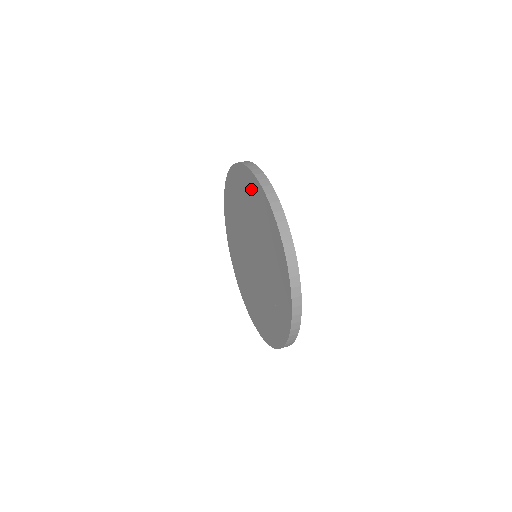
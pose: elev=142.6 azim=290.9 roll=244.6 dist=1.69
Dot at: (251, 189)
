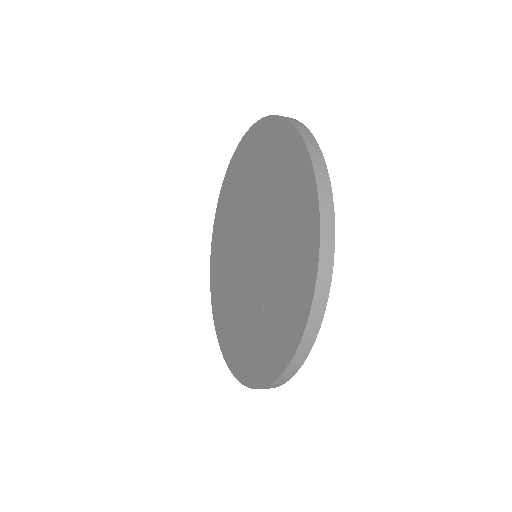
Dot at: (222, 211)
